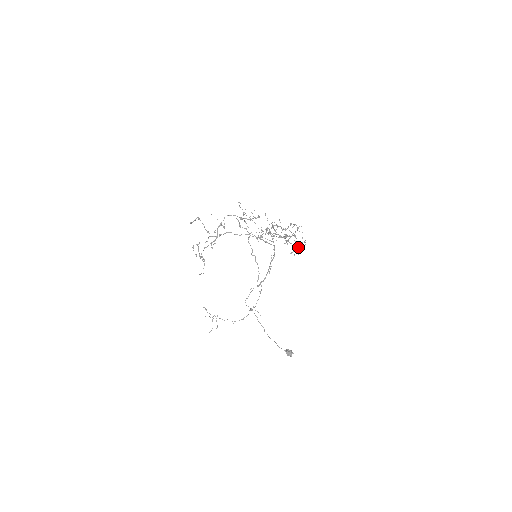
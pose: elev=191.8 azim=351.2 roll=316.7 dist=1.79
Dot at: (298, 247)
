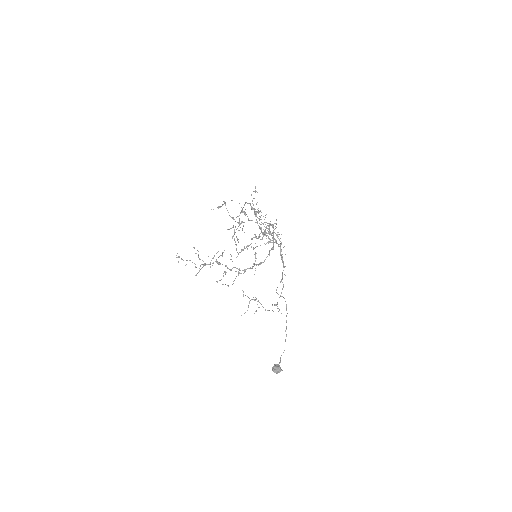
Dot at: (244, 270)
